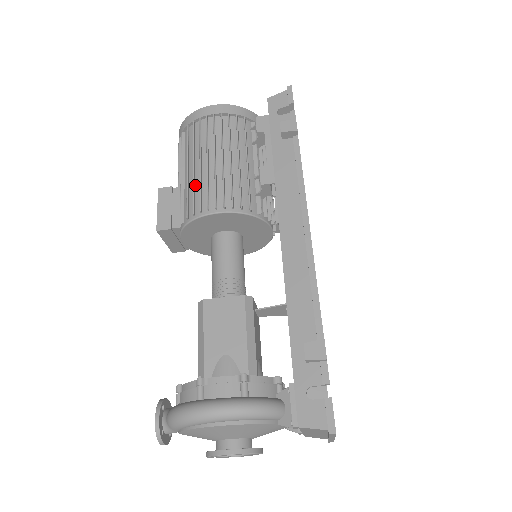
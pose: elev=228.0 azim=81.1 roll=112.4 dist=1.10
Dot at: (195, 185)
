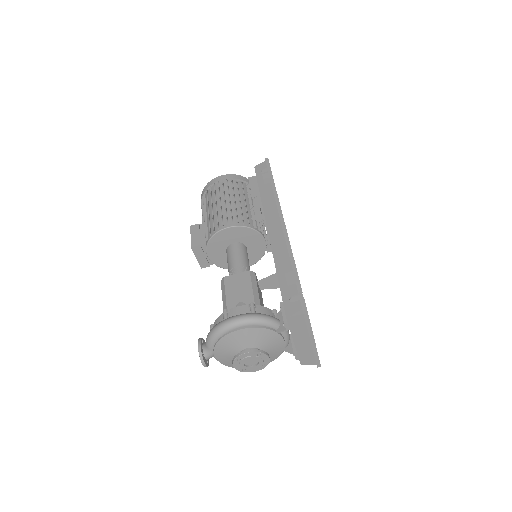
Dot at: (214, 217)
